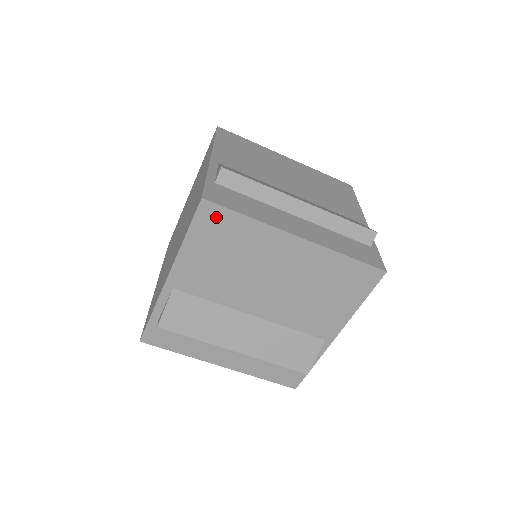
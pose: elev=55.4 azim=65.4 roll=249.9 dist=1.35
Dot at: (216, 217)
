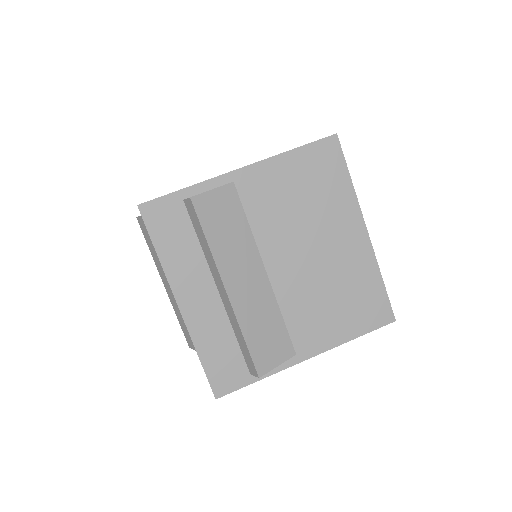
Dot at: (331, 157)
